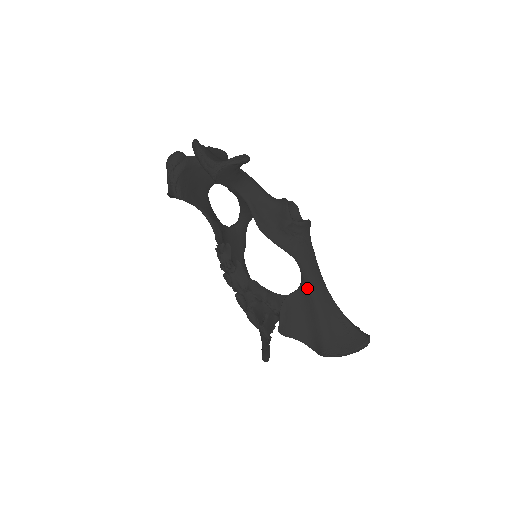
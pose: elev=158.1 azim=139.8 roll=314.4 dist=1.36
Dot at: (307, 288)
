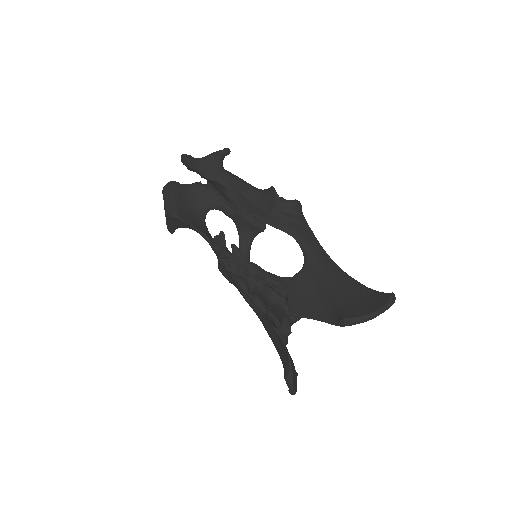
Dot at: (311, 262)
